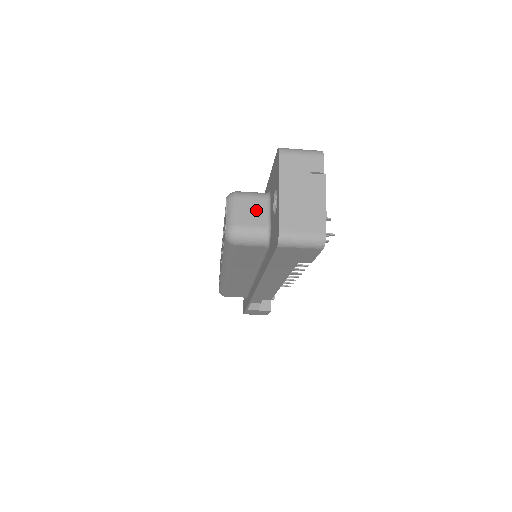
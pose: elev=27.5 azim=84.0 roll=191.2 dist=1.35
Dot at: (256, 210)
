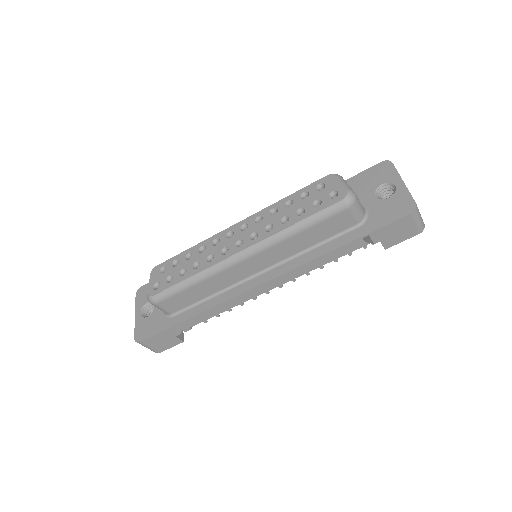
Dot at: occluded
